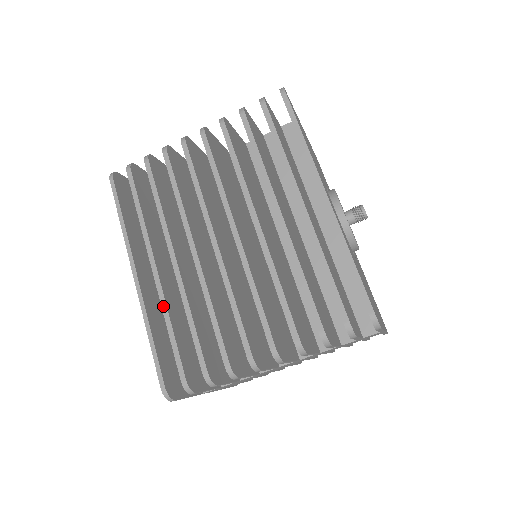
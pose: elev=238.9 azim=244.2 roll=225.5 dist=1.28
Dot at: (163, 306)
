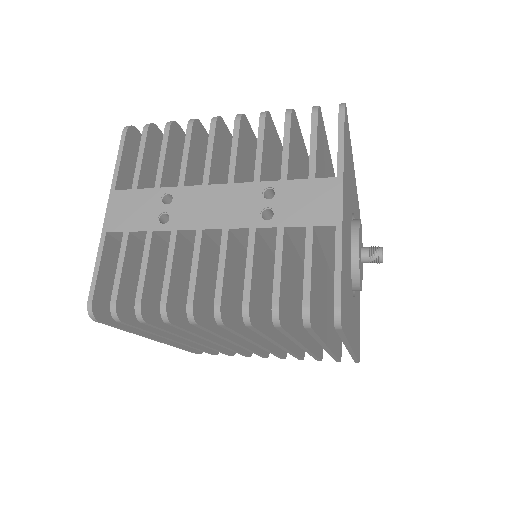
Dot at: occluded
